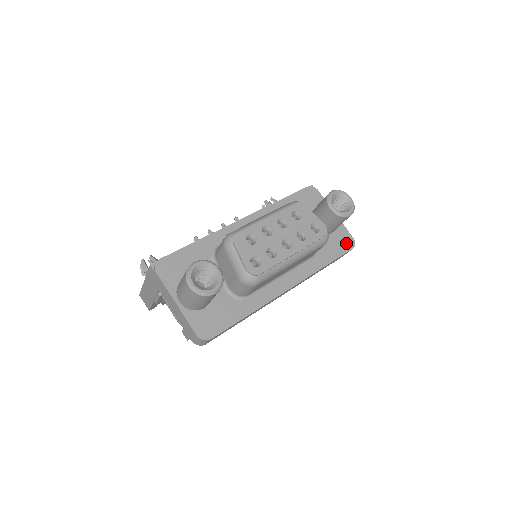
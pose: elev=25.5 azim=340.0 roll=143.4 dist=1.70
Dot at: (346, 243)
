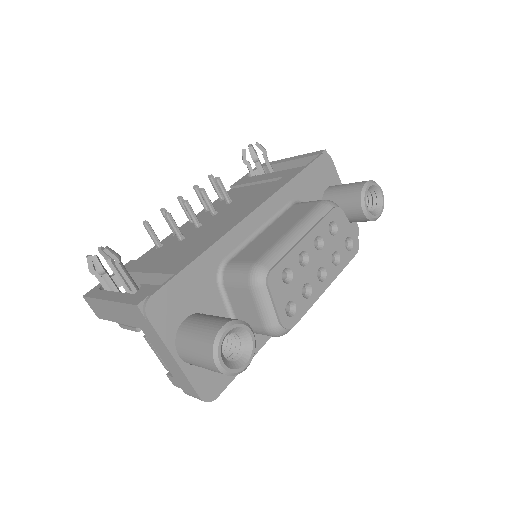
Dot at: occluded
